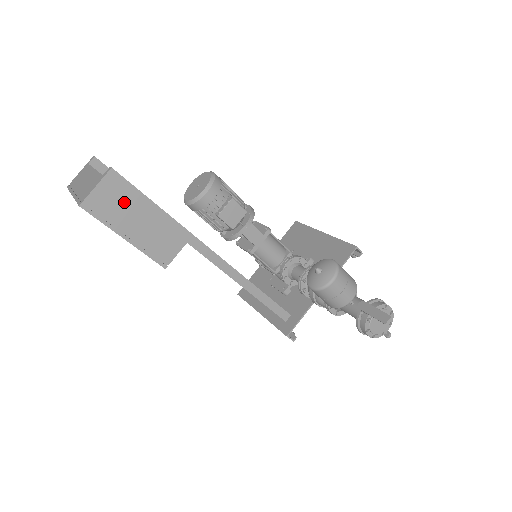
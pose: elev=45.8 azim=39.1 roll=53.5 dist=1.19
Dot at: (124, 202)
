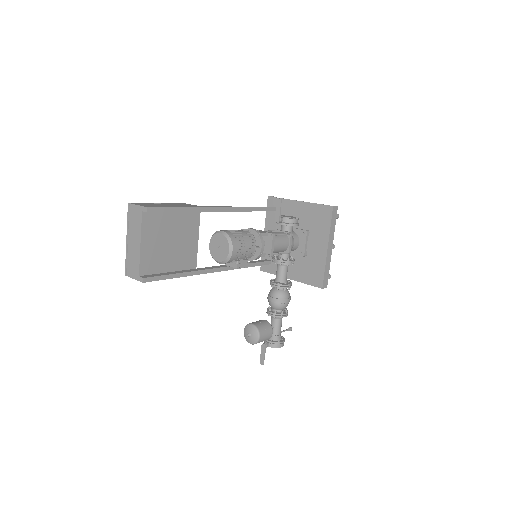
Dot at: occluded
